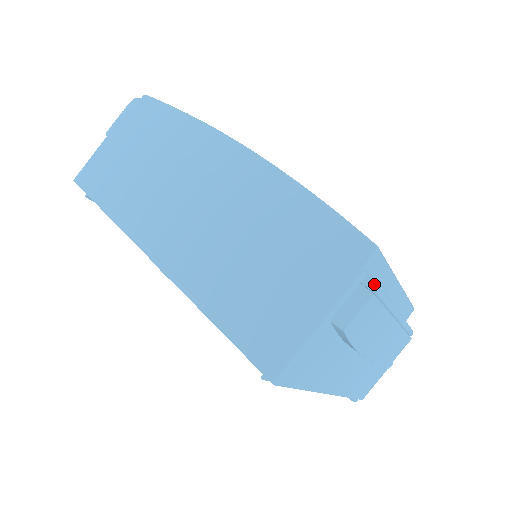
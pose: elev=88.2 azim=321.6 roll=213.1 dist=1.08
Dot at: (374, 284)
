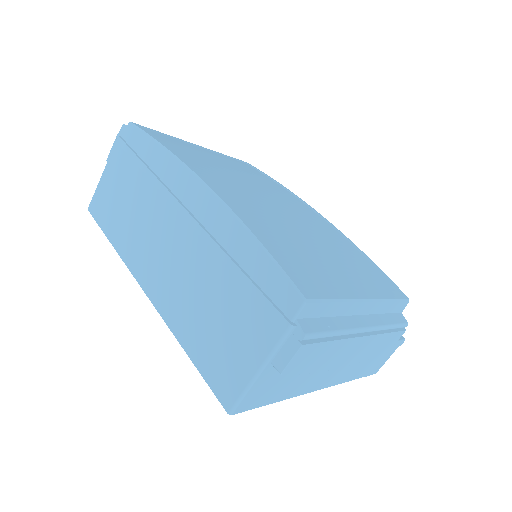
Dot at: (302, 336)
